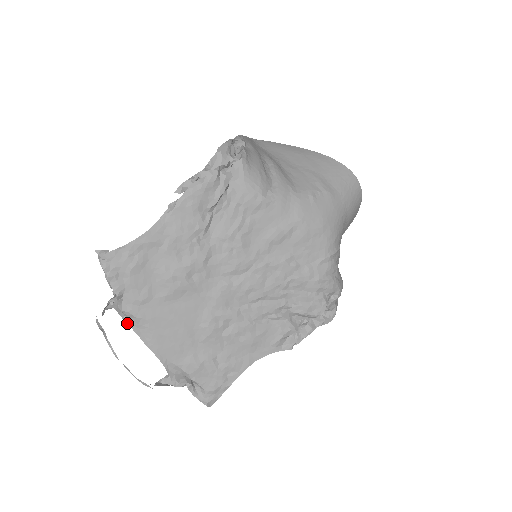
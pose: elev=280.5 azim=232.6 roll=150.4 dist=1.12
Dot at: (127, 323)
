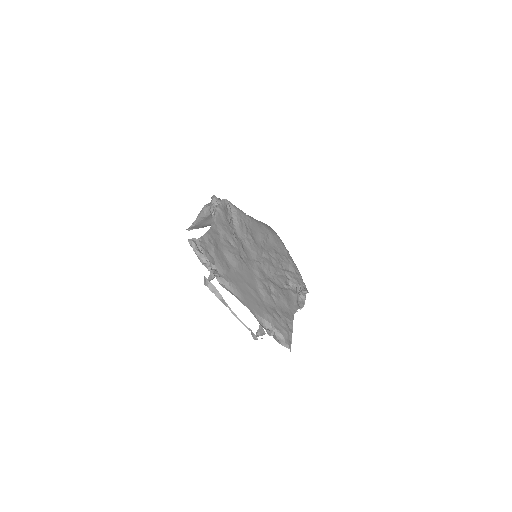
Dot at: occluded
